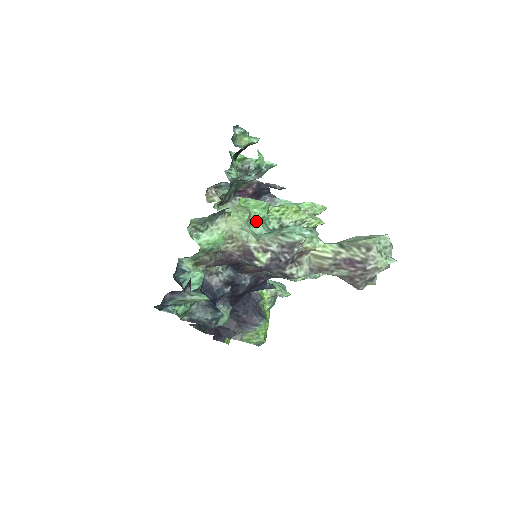
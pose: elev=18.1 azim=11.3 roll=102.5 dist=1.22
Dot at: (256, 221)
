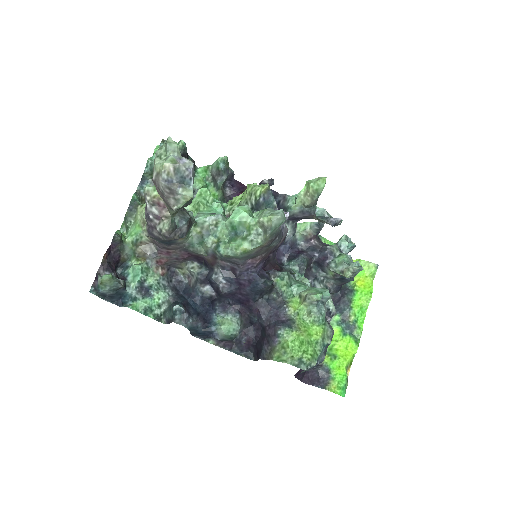
Dot at: (196, 210)
